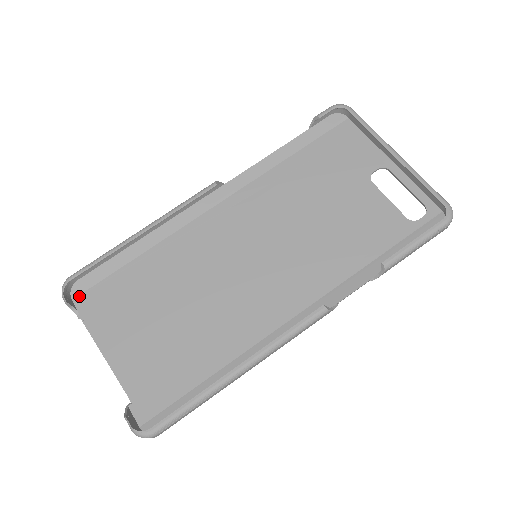
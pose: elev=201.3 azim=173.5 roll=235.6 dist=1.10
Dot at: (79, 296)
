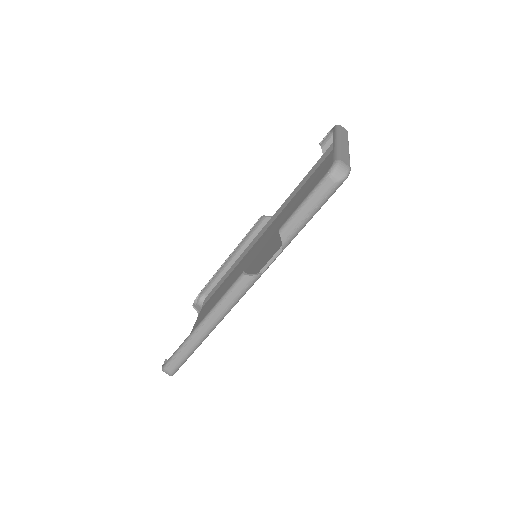
Dot at: (204, 305)
